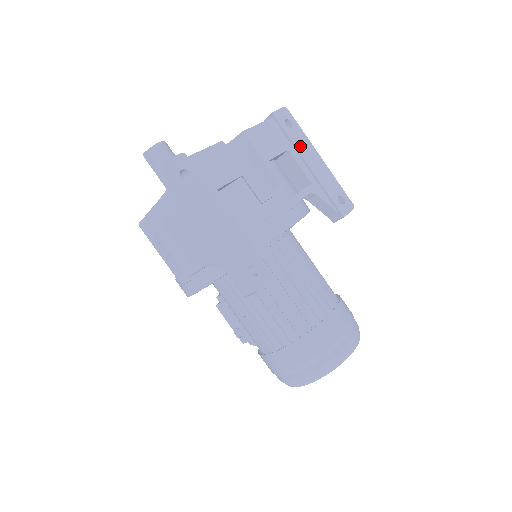
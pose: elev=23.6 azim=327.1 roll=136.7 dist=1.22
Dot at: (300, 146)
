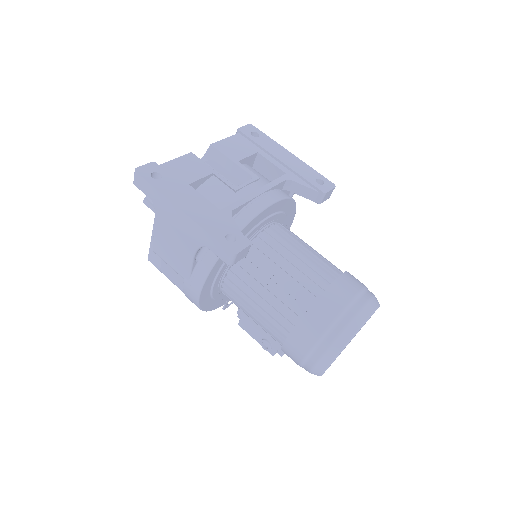
Dot at: (269, 148)
